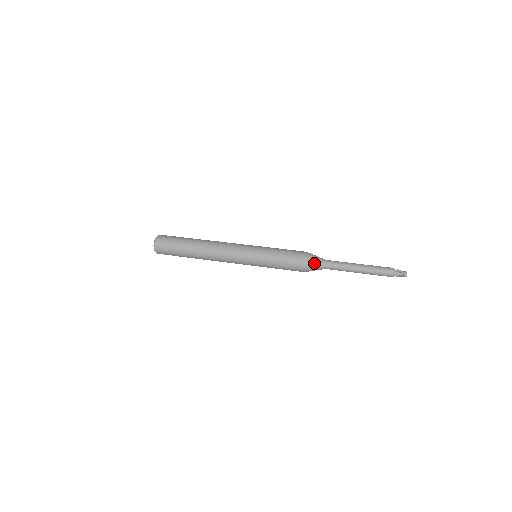
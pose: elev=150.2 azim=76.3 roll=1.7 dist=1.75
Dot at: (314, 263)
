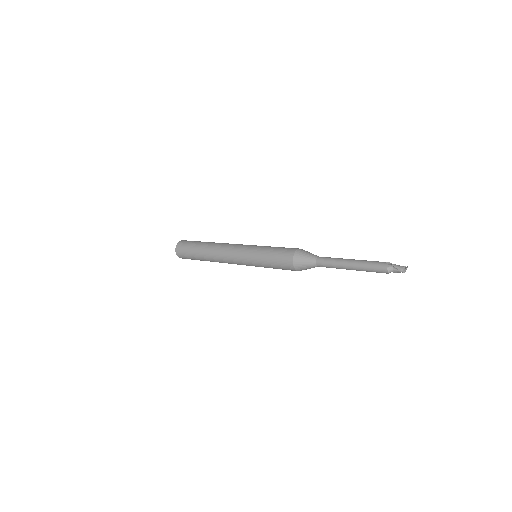
Dot at: (303, 261)
